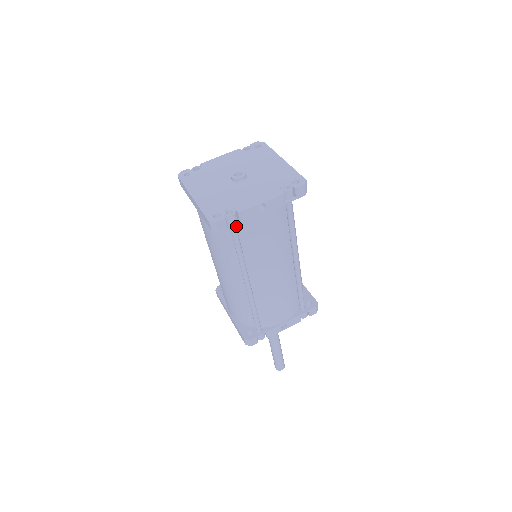
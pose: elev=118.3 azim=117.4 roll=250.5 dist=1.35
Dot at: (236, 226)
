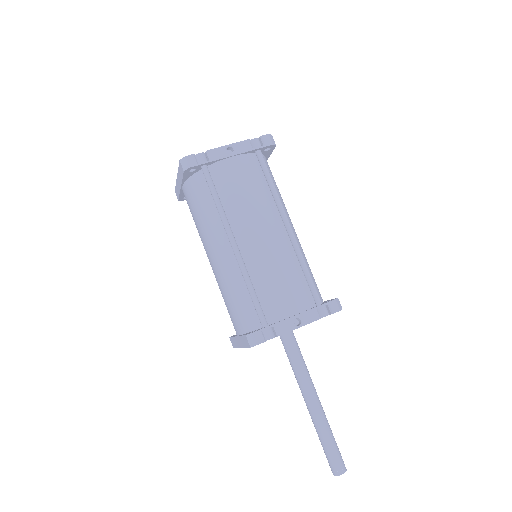
Dot at: (210, 174)
